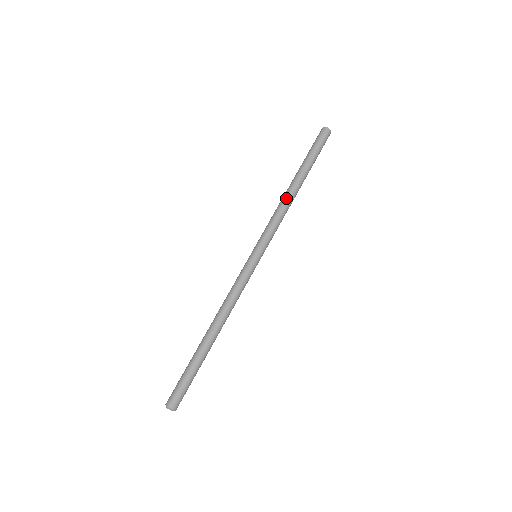
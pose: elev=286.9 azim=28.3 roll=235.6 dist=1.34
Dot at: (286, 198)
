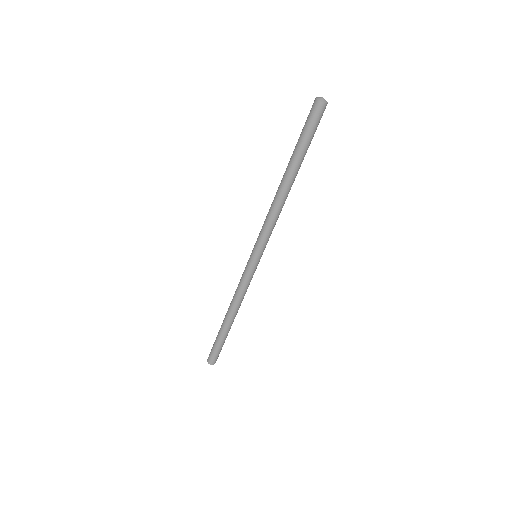
Dot at: (279, 201)
